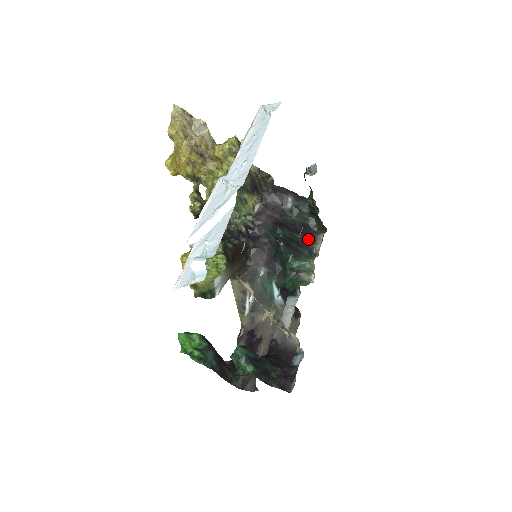
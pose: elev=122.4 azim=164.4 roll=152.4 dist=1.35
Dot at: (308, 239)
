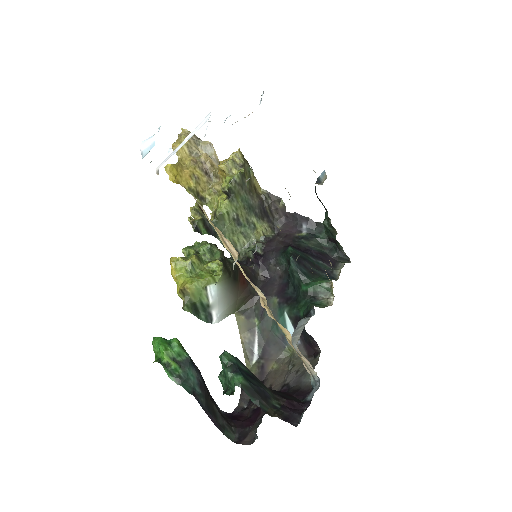
Dot at: (326, 265)
